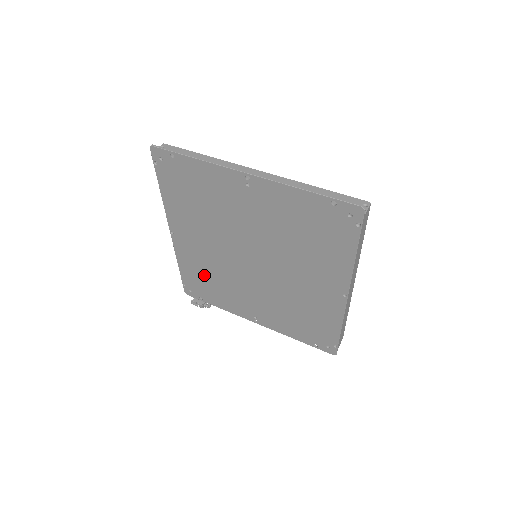
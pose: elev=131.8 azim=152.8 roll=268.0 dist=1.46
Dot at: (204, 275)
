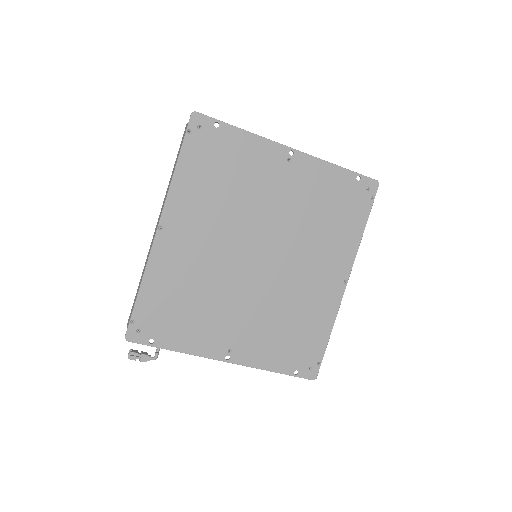
Dot at: (179, 293)
